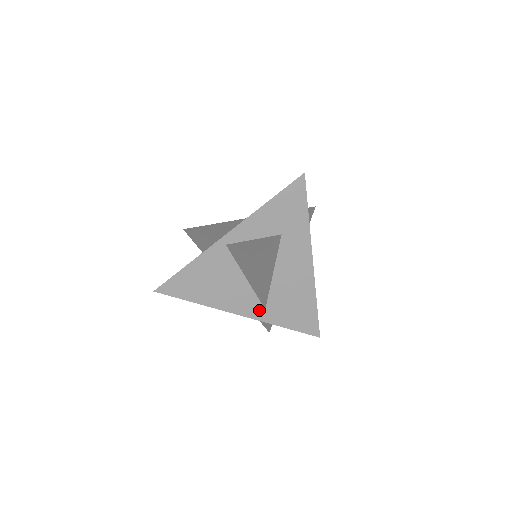
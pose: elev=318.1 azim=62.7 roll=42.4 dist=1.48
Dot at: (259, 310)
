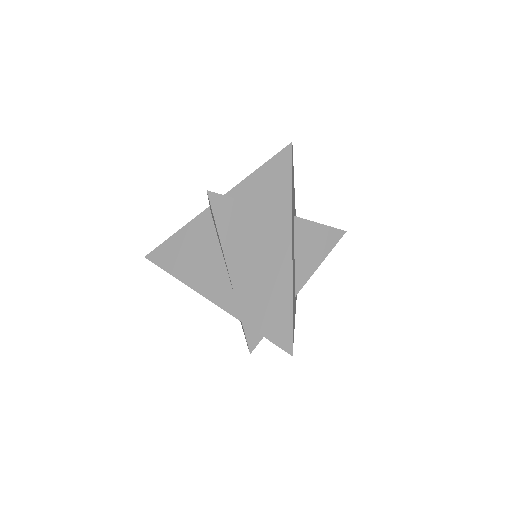
Dot at: (229, 298)
